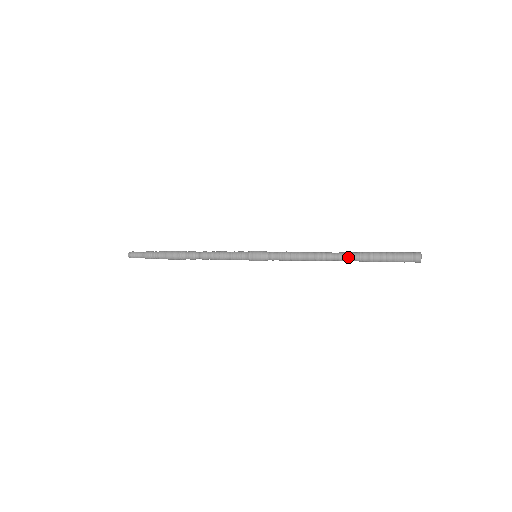
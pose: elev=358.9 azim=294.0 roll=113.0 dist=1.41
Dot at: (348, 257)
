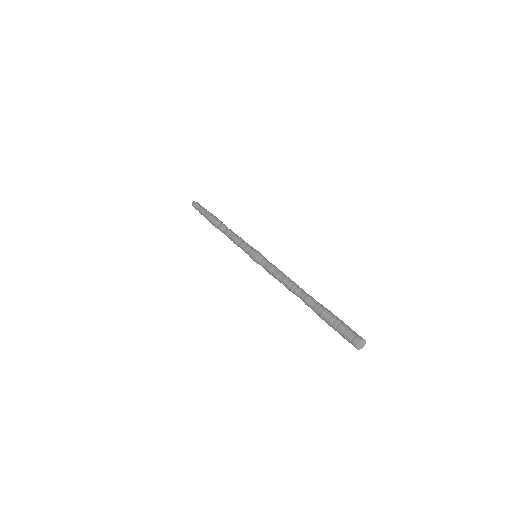
Dot at: (307, 303)
